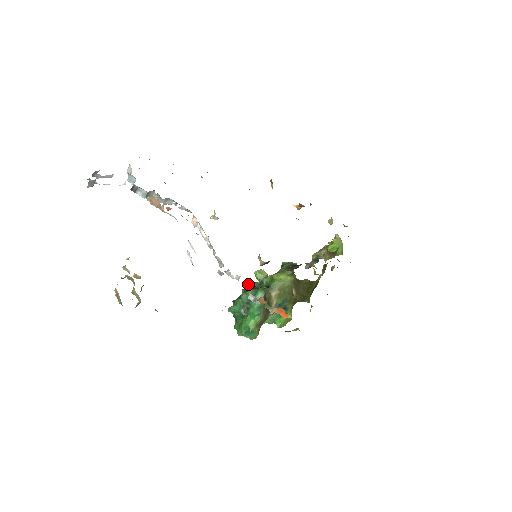
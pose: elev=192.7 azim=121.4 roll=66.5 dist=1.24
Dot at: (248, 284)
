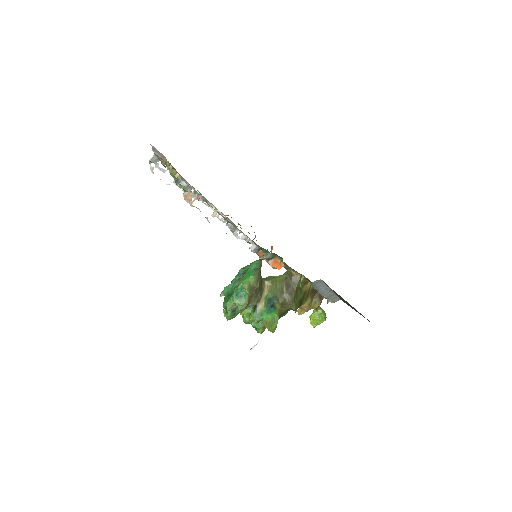
Dot at: (251, 241)
